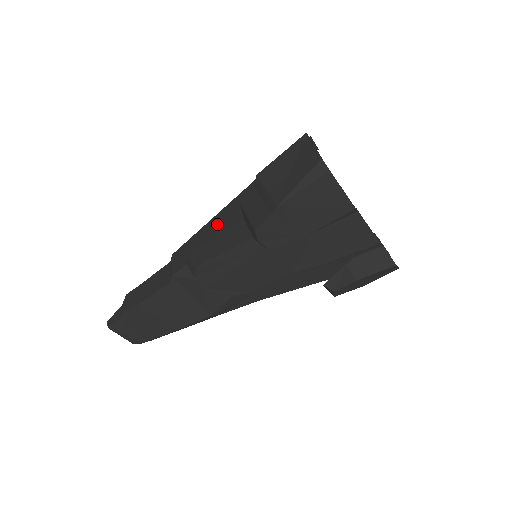
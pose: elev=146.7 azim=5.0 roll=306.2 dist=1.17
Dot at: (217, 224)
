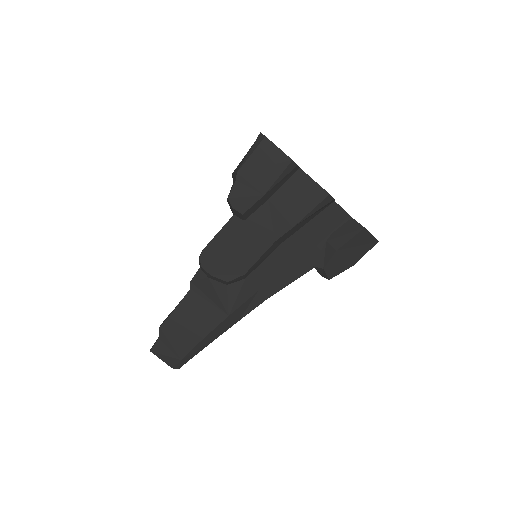
Dot at: occluded
